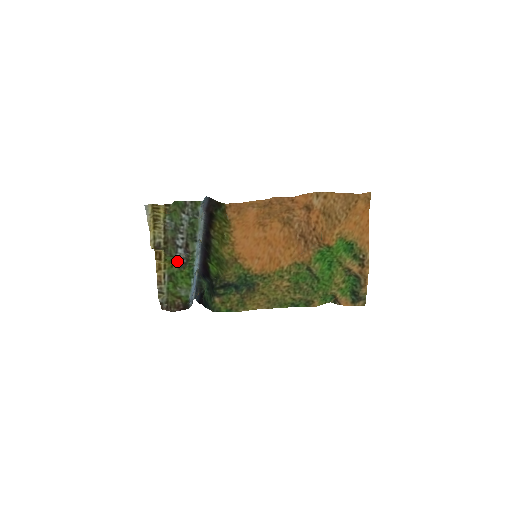
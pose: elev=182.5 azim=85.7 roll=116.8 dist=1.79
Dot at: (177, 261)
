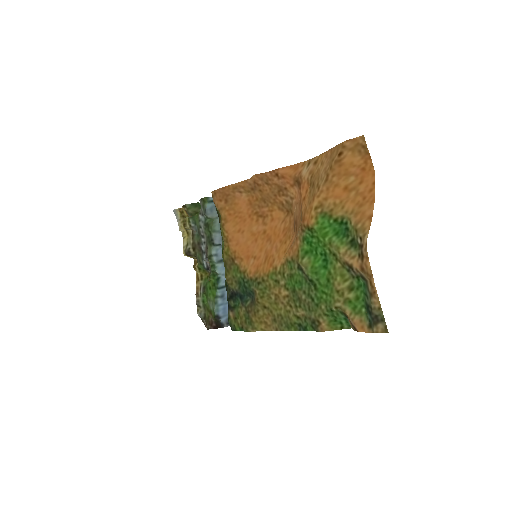
Dot at: (208, 270)
